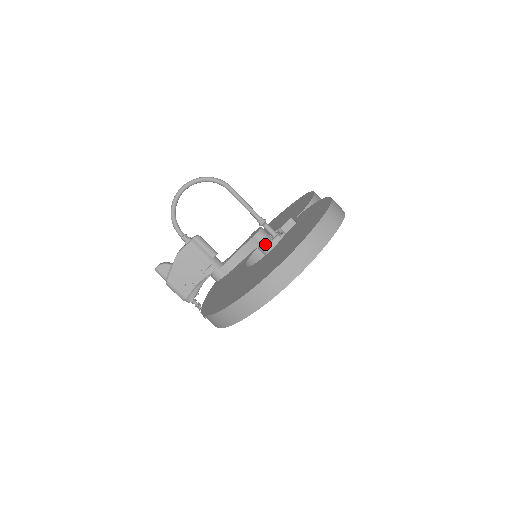
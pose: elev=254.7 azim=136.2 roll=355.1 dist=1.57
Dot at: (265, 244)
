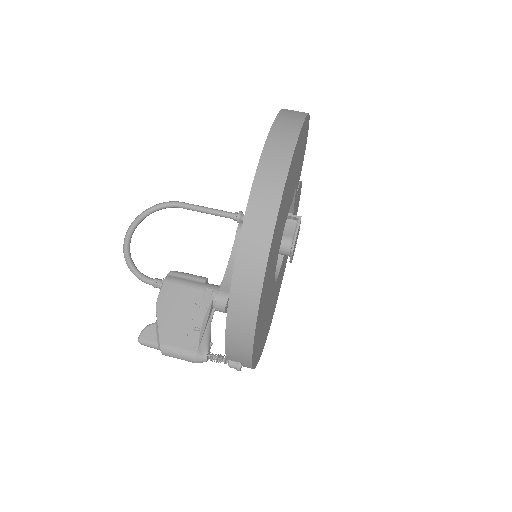
Dot at: occluded
